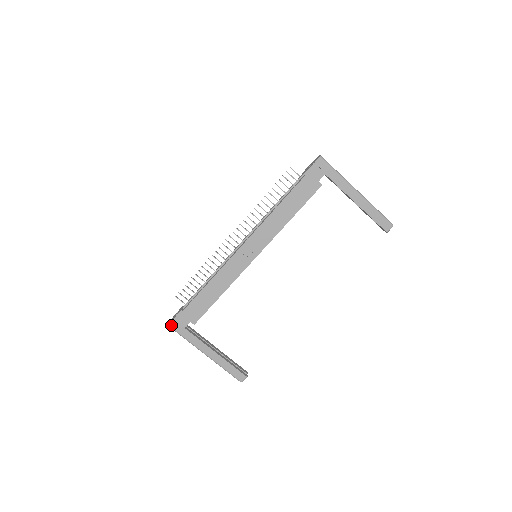
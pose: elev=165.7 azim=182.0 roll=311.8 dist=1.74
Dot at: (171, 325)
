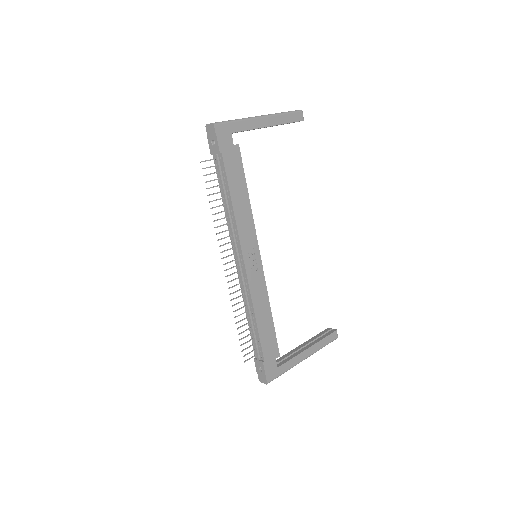
Dot at: (269, 381)
